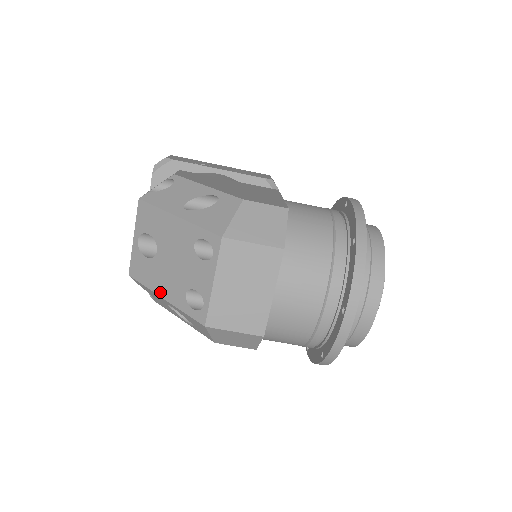
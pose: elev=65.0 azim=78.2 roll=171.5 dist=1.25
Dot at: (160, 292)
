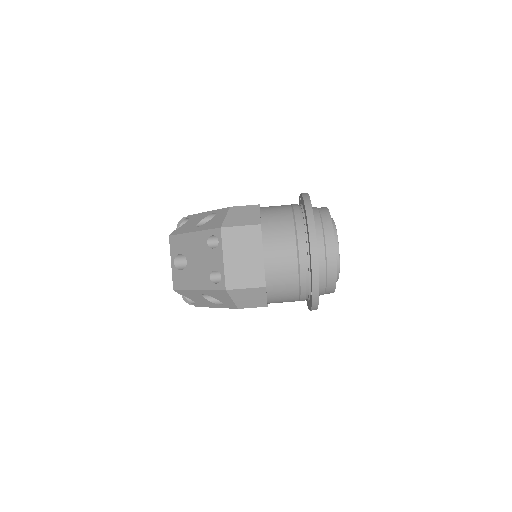
Dot at: (195, 287)
